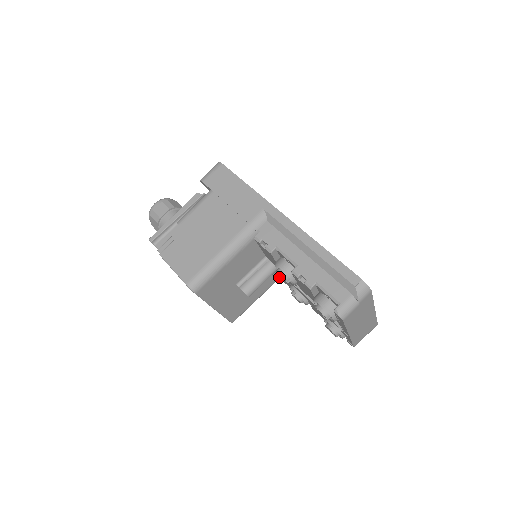
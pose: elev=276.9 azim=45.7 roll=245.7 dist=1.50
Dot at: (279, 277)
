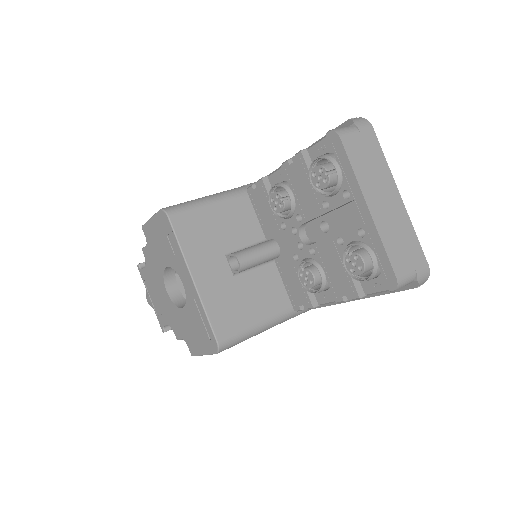
Dot at: (290, 306)
